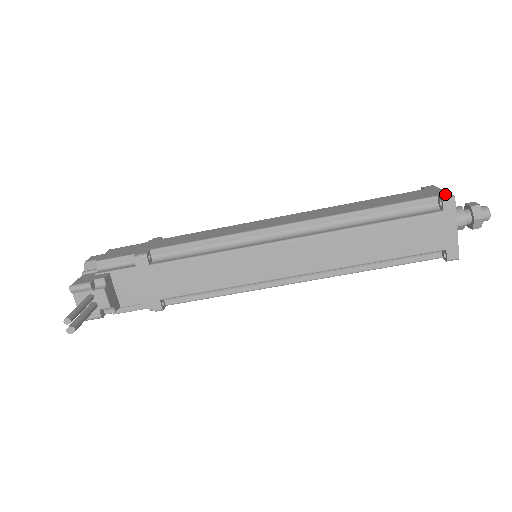
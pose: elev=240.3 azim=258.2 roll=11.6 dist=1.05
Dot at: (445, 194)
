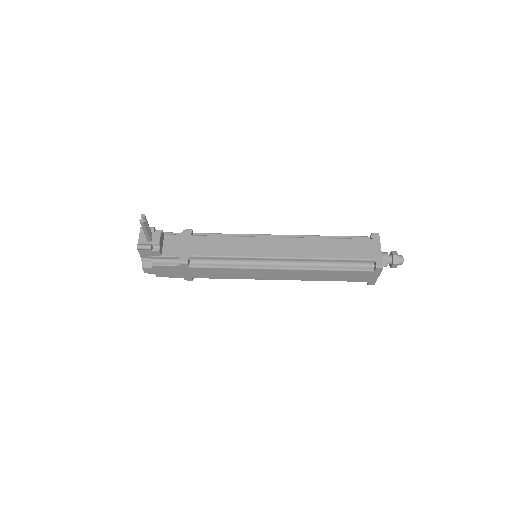
Dot at: occluded
